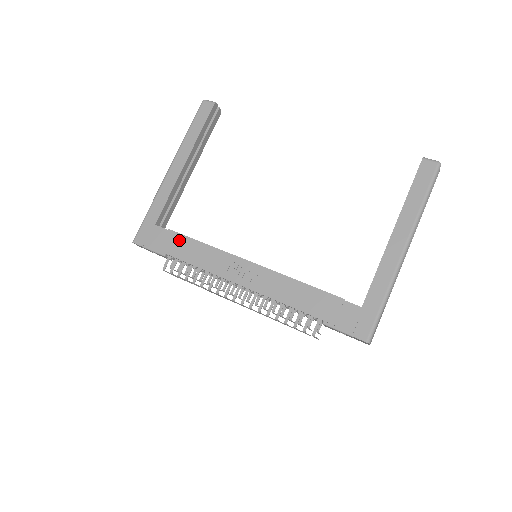
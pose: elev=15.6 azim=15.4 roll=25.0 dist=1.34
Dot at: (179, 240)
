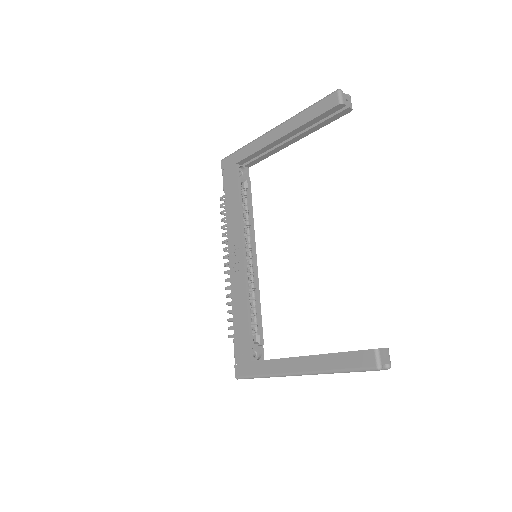
Dot at: (235, 192)
